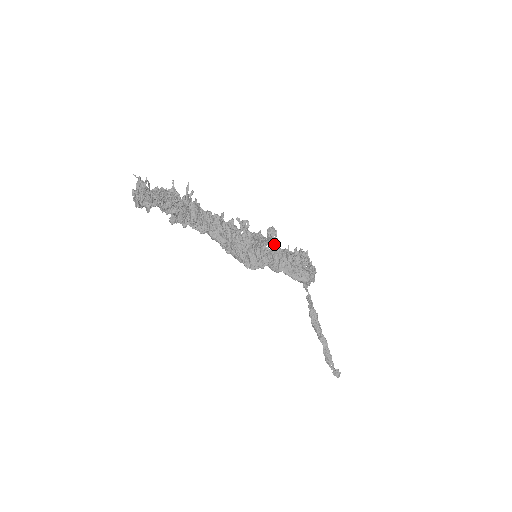
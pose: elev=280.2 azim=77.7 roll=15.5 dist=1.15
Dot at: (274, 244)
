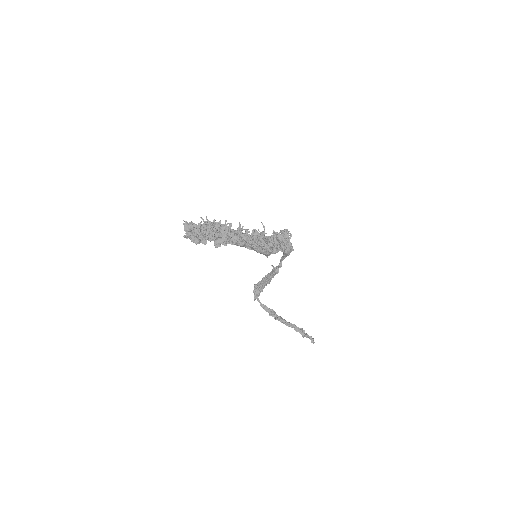
Dot at: (265, 236)
